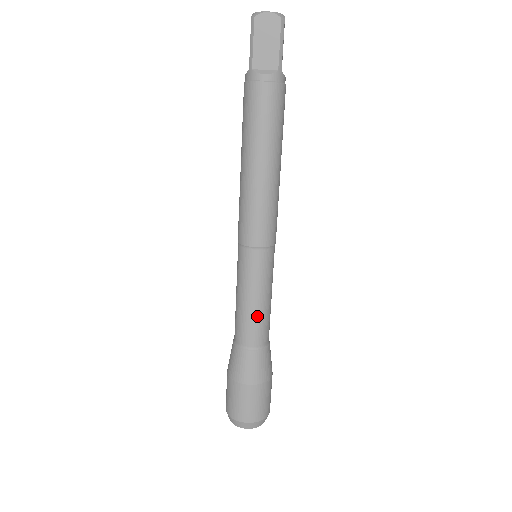
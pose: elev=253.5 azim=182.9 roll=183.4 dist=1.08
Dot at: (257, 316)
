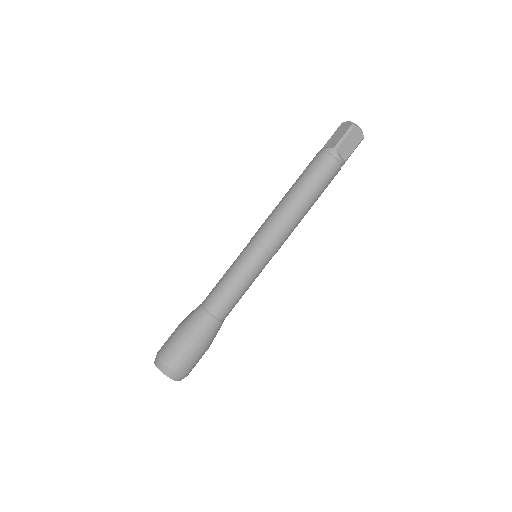
Dot at: (237, 297)
